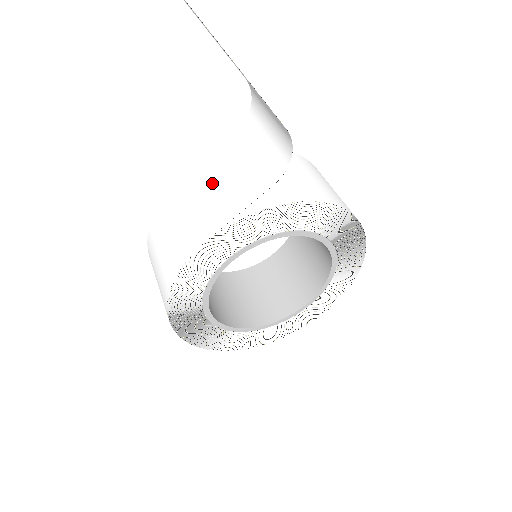
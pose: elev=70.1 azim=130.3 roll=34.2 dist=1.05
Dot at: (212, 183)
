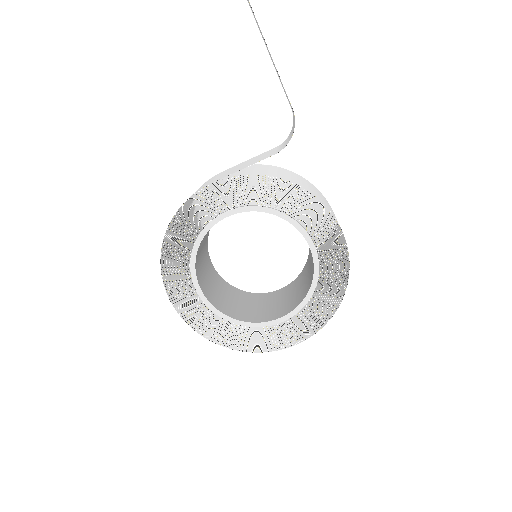
Dot at: occluded
